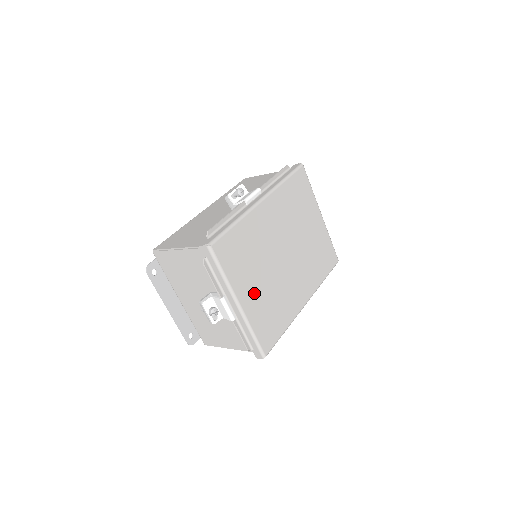
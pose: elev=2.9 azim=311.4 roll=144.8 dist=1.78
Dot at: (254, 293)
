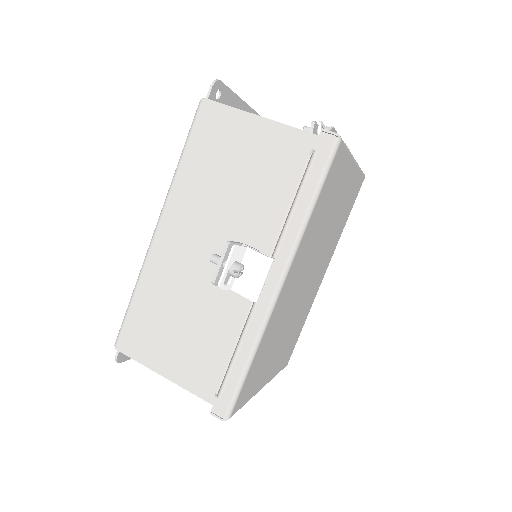
Dot at: (276, 358)
